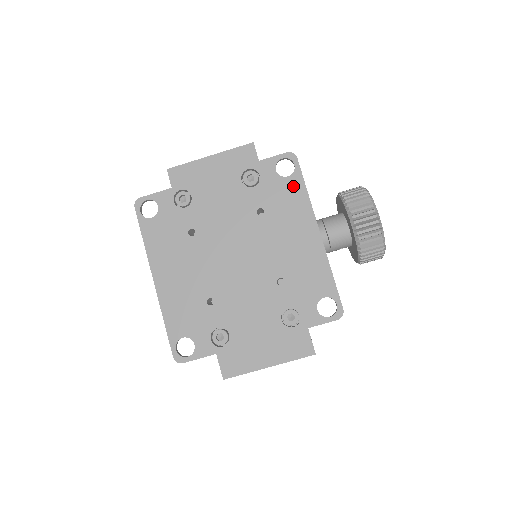
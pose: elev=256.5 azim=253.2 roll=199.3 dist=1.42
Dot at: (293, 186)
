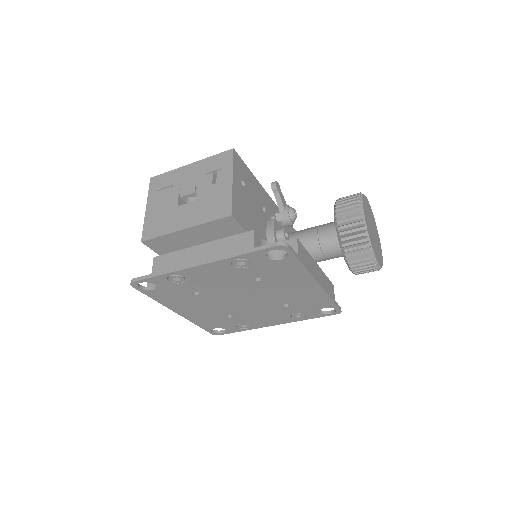
Dot at: (288, 264)
